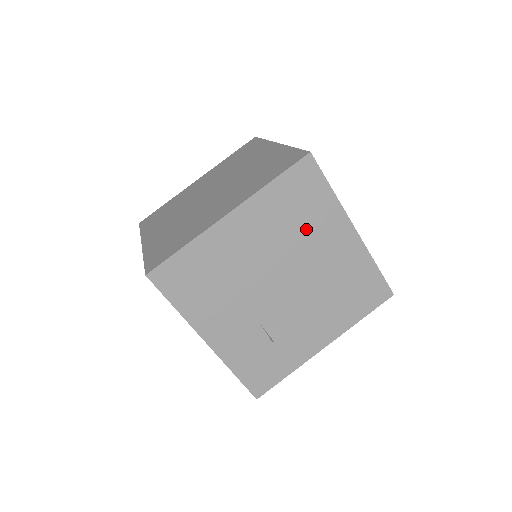
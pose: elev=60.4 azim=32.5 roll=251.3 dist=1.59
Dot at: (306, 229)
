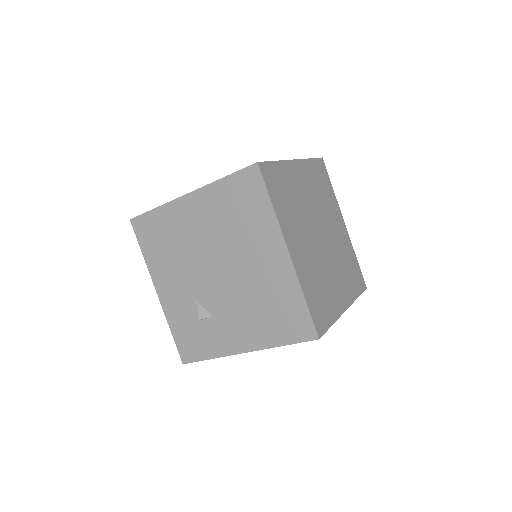
Dot at: (244, 232)
